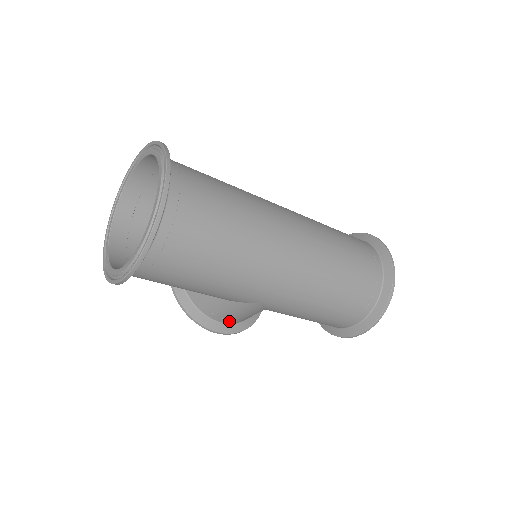
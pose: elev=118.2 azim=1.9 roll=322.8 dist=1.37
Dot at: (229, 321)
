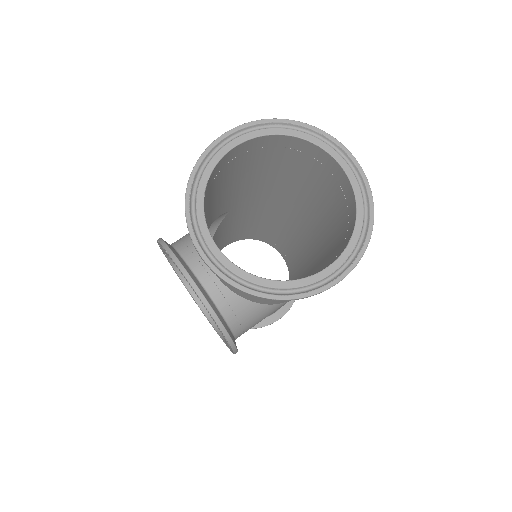
Dot at: occluded
